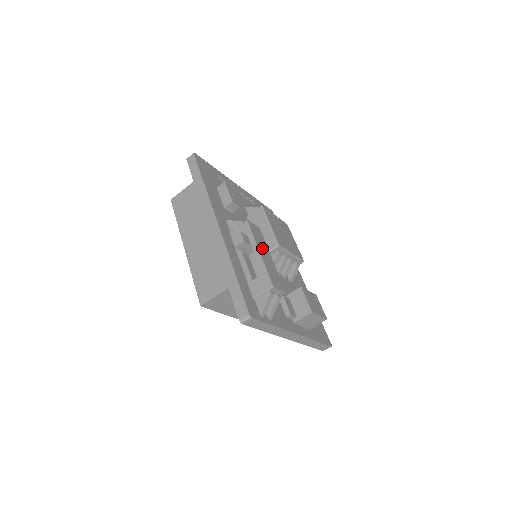
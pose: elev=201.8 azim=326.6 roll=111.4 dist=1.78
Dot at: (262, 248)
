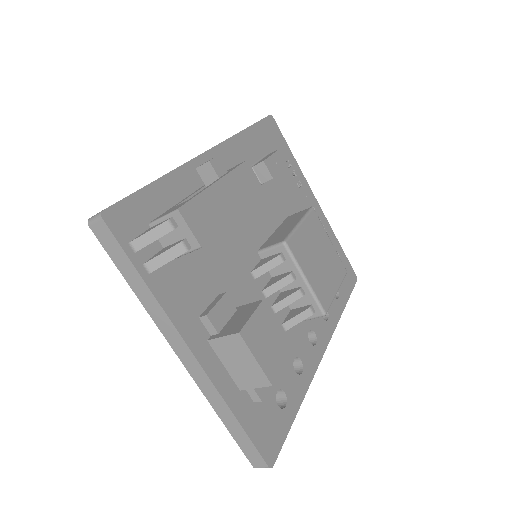
Dot at: (231, 190)
